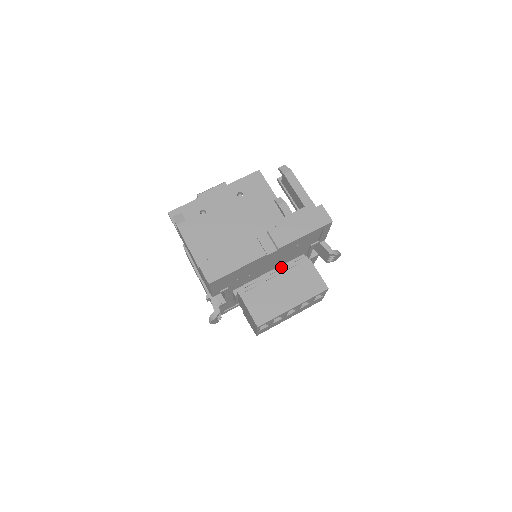
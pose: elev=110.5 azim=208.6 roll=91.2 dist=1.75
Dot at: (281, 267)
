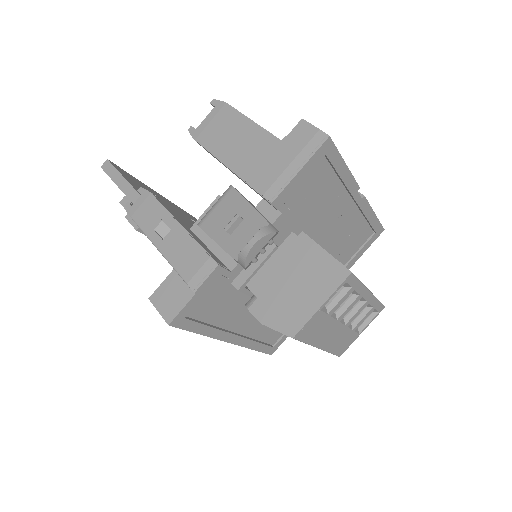
Dot at: occluded
